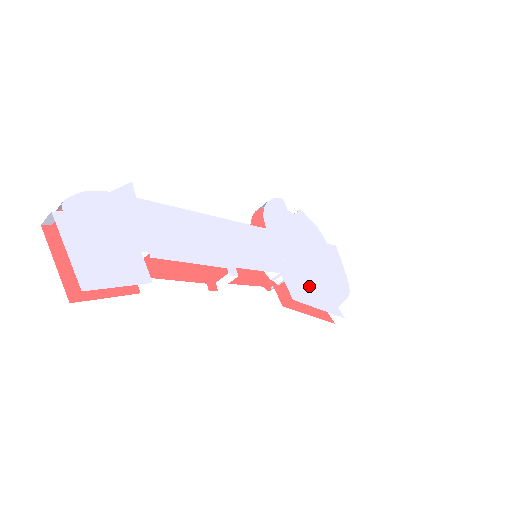
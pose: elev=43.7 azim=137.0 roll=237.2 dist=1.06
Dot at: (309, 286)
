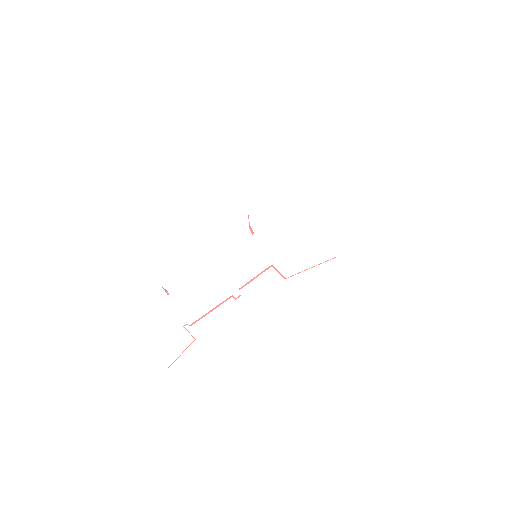
Dot at: (299, 254)
